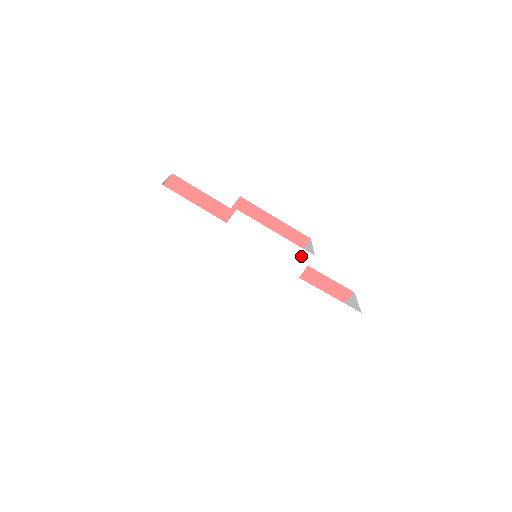
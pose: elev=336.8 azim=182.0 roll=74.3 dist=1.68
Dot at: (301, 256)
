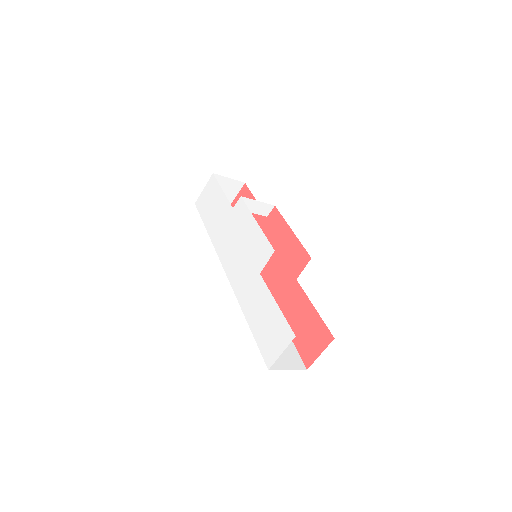
Dot at: (266, 249)
